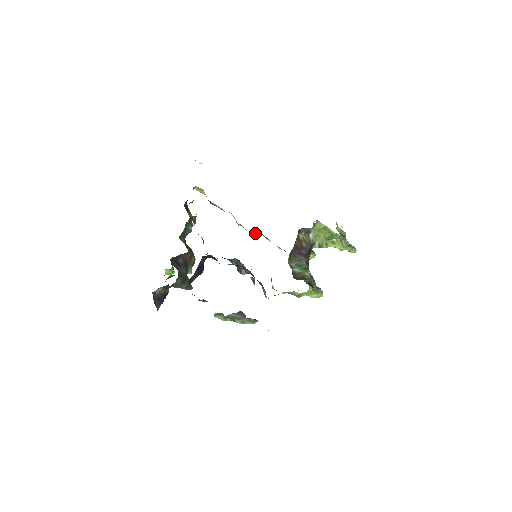
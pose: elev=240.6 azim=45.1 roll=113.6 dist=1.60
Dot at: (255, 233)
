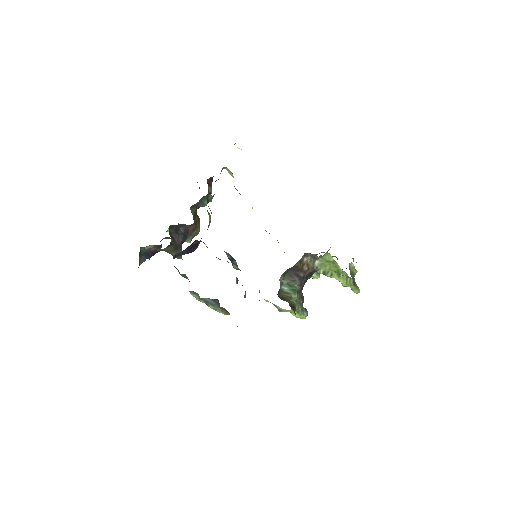
Dot at: occluded
